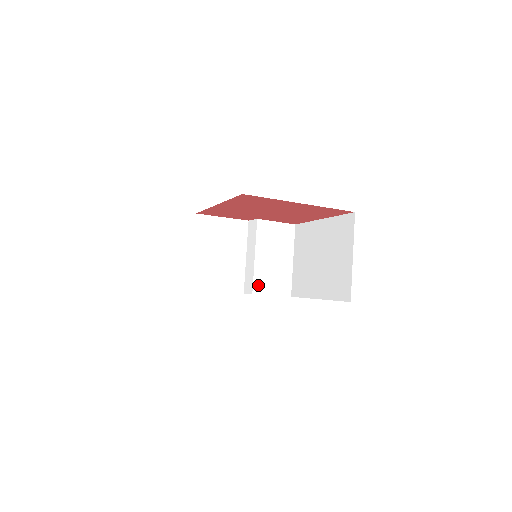
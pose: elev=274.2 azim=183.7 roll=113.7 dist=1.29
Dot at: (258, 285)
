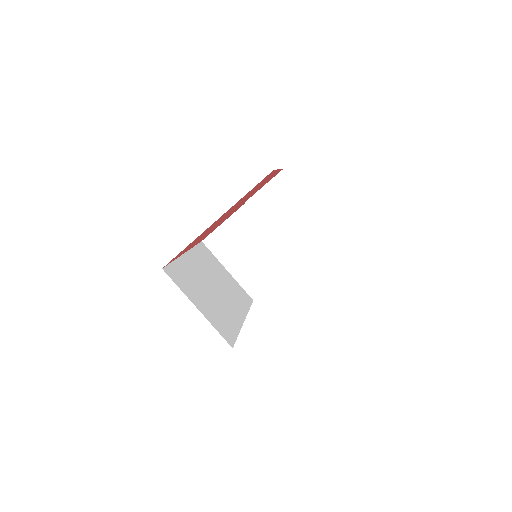
Dot at: (297, 255)
